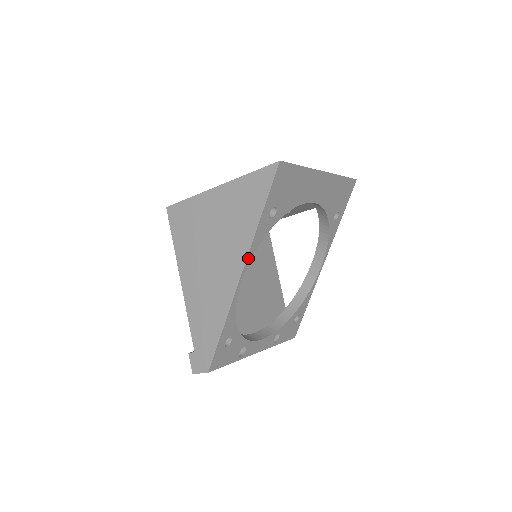
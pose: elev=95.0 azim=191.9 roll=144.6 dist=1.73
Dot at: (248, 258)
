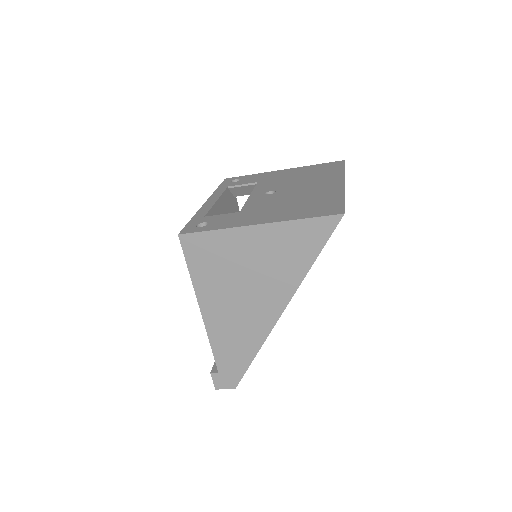
Dot at: (291, 298)
